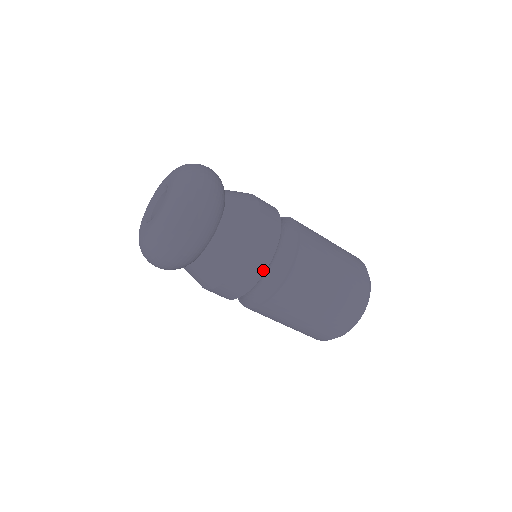
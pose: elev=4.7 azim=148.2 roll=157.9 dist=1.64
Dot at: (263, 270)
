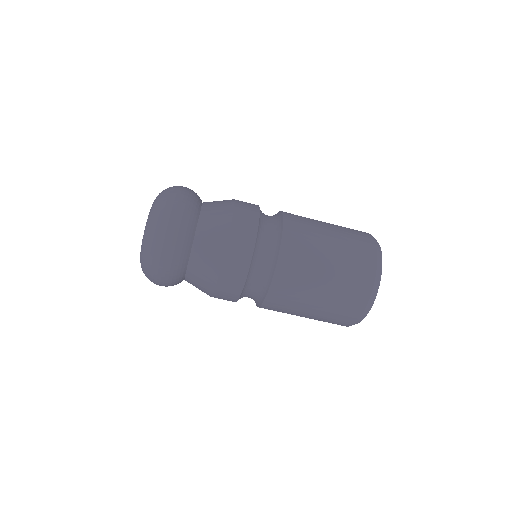
Dot at: (248, 261)
